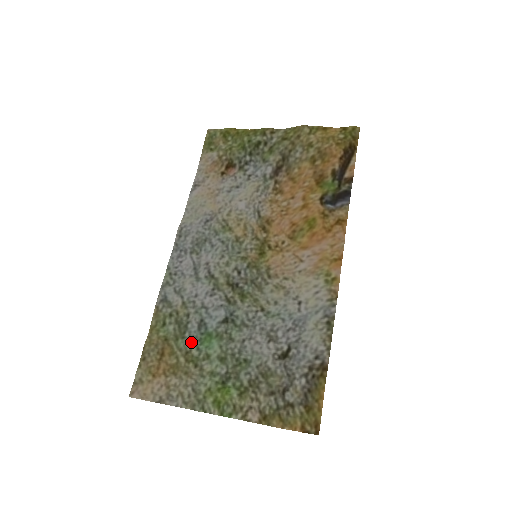
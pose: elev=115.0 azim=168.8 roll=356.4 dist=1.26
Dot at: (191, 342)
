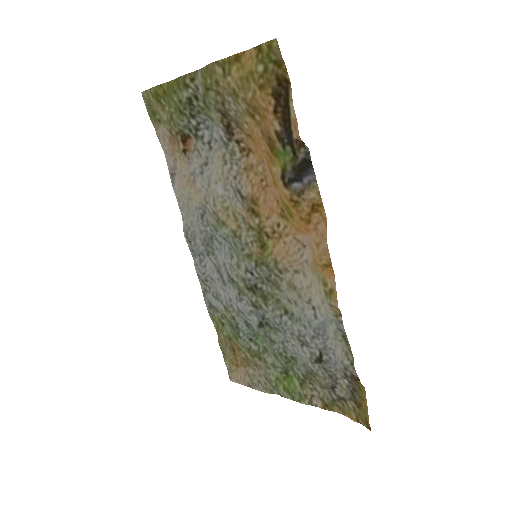
Dot at: (247, 340)
